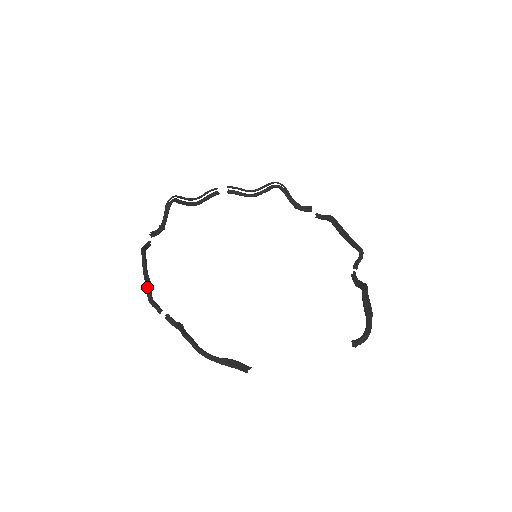
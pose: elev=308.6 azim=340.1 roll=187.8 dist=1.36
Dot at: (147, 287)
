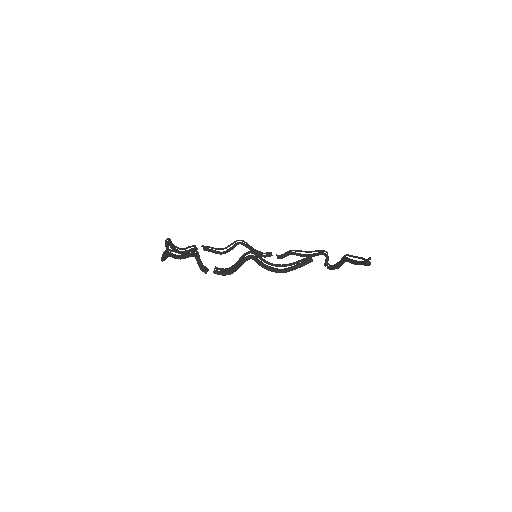
Dot at: (190, 253)
